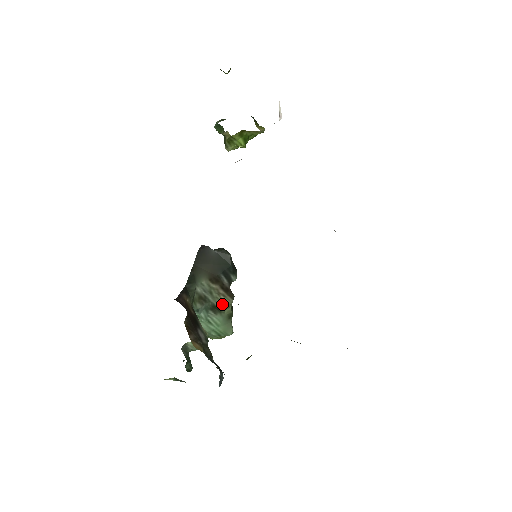
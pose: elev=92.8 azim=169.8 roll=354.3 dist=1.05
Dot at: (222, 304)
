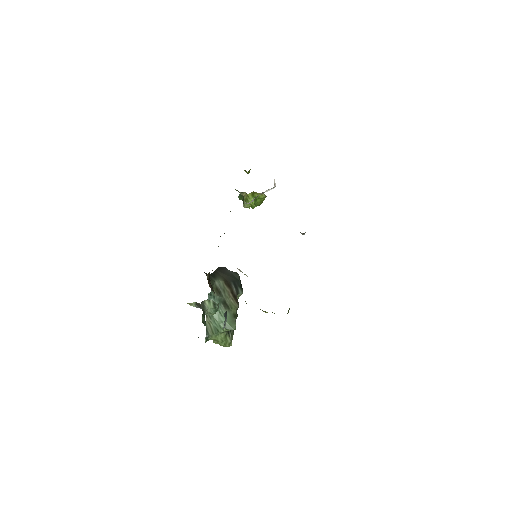
Dot at: (230, 304)
